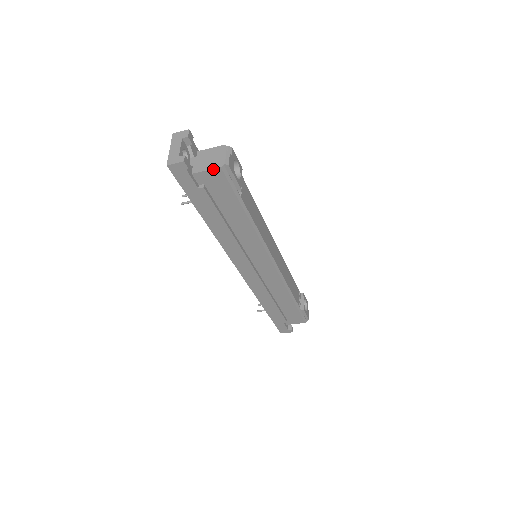
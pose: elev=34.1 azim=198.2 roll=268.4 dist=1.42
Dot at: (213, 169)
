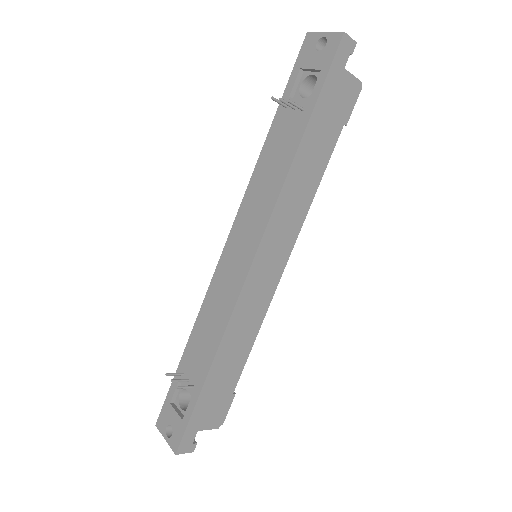
Dot at: (356, 78)
